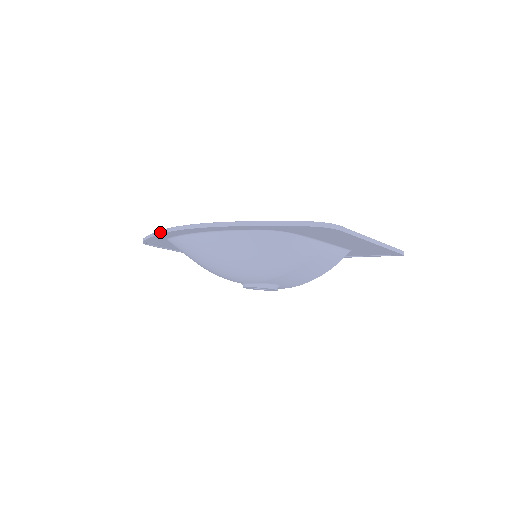
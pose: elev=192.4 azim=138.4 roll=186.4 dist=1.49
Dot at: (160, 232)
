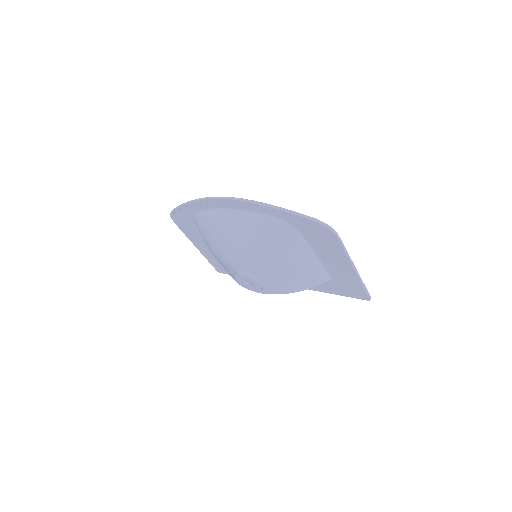
Dot at: (196, 200)
